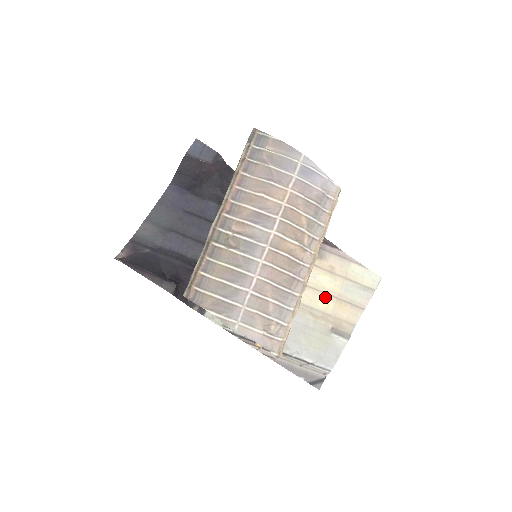
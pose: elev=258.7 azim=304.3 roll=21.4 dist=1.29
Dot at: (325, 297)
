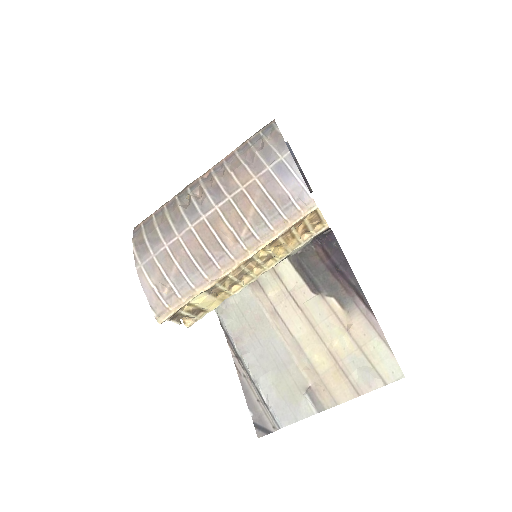
Dot at: (325, 353)
